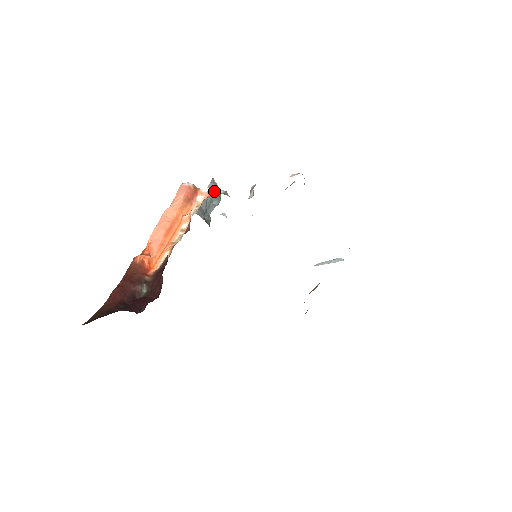
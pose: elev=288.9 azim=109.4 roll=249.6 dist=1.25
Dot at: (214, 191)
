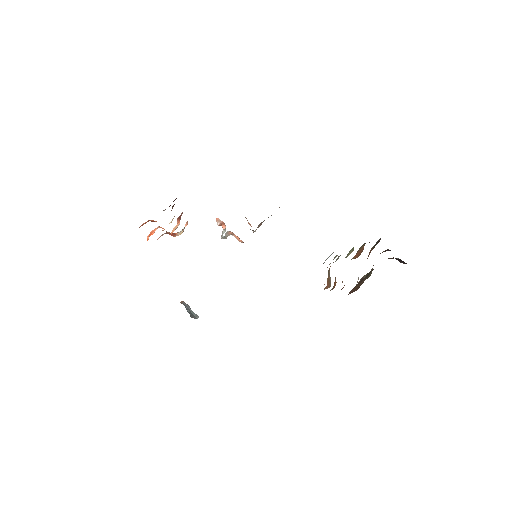
Dot at: (189, 306)
